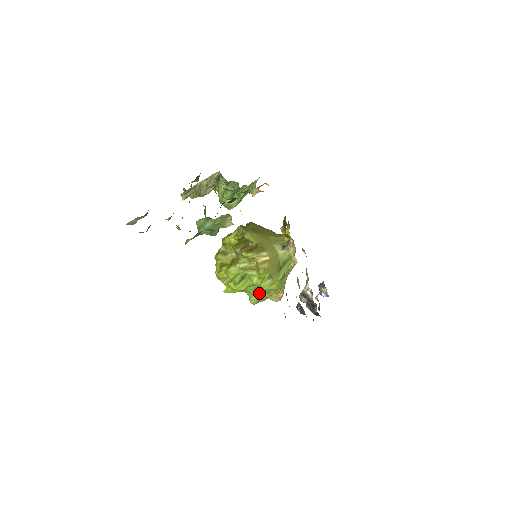
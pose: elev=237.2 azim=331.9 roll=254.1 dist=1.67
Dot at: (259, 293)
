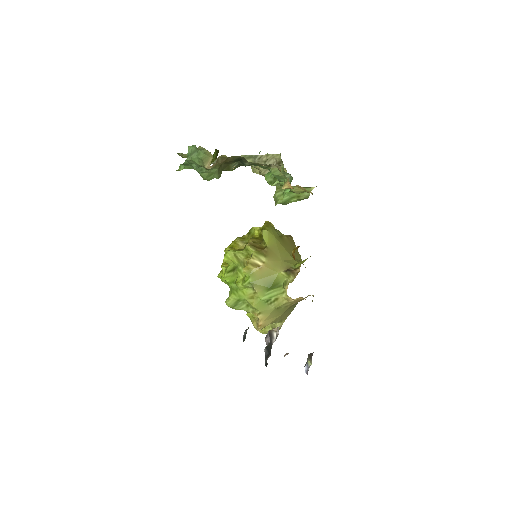
Dot at: (237, 297)
